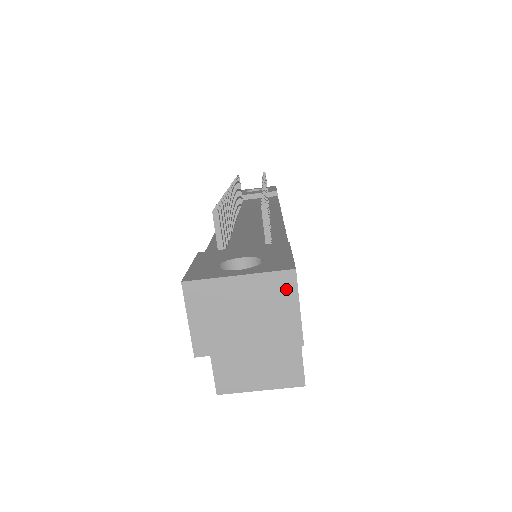
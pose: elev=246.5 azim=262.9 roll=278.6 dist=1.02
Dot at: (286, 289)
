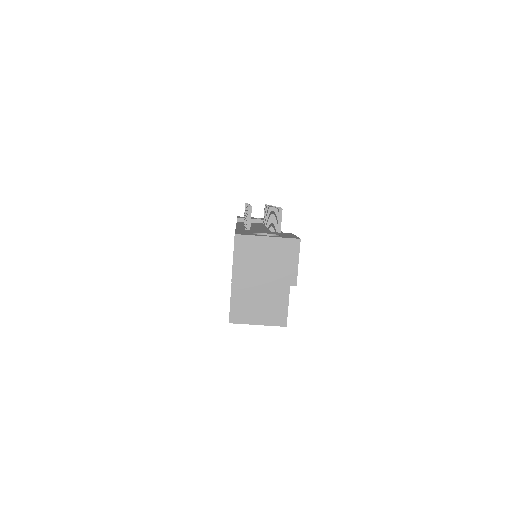
Dot at: (293, 250)
